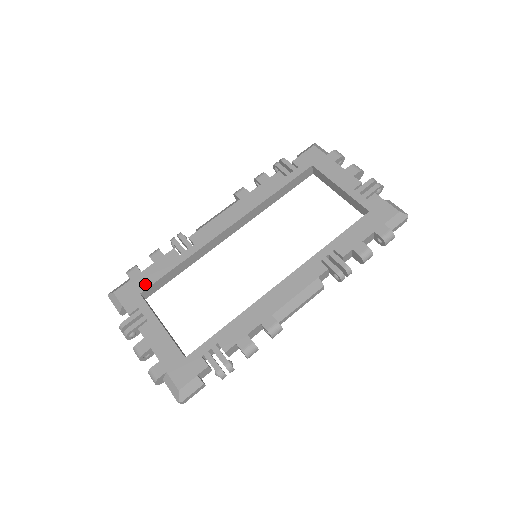
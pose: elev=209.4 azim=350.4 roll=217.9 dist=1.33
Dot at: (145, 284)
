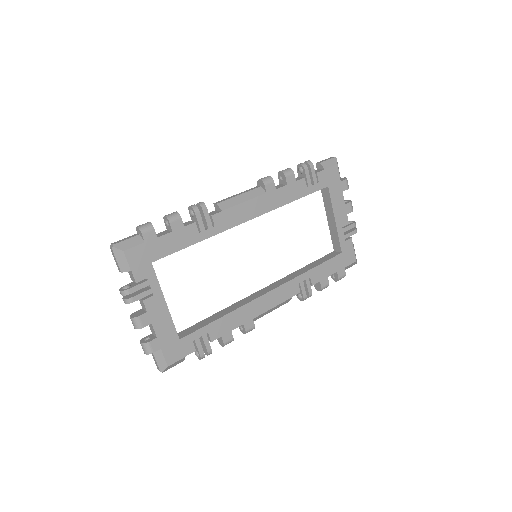
Dot at: (159, 254)
